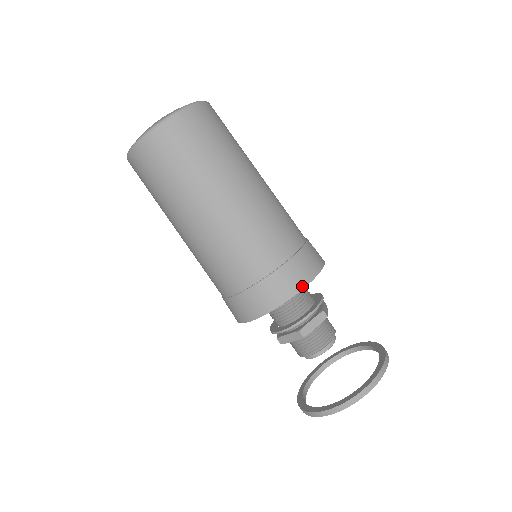
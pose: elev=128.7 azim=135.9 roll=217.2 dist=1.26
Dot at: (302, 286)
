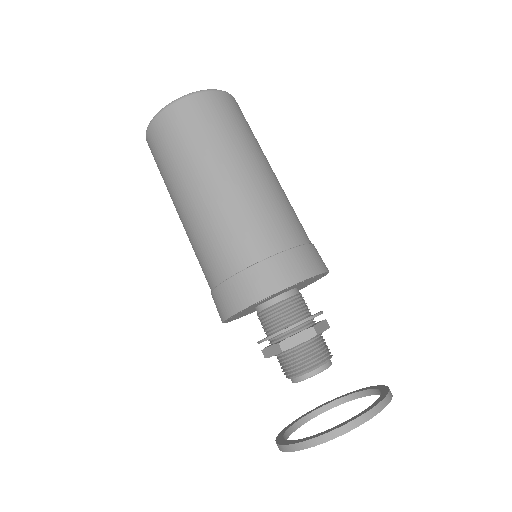
Dot at: (325, 269)
